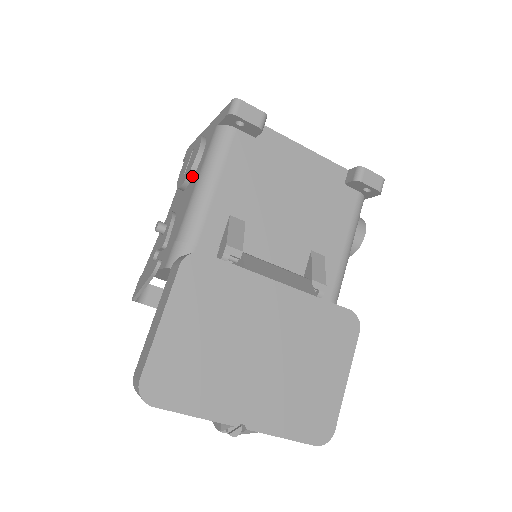
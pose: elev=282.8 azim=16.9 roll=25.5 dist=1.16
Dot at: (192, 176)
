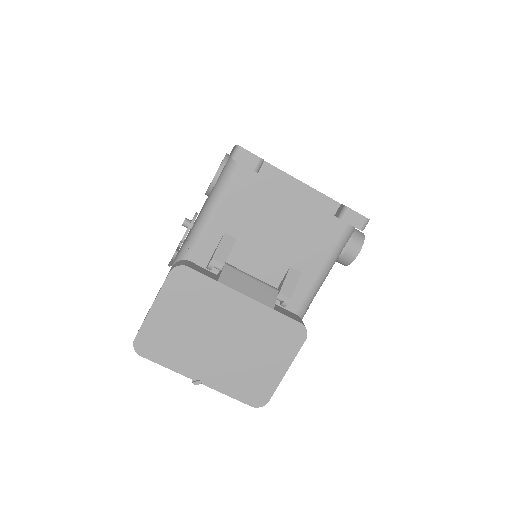
Dot at: occluded
